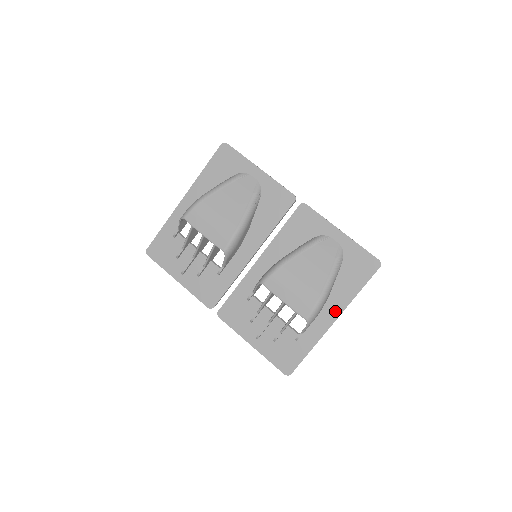
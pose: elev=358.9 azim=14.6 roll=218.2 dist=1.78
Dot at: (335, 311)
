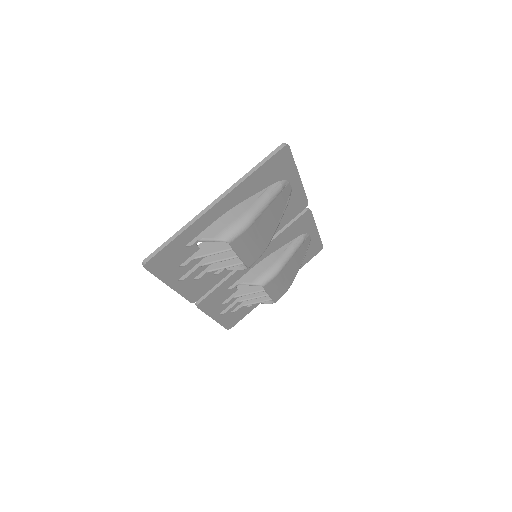
Dot at: occluded
